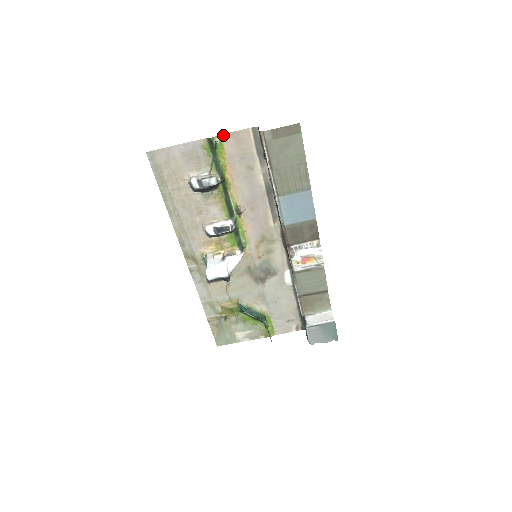
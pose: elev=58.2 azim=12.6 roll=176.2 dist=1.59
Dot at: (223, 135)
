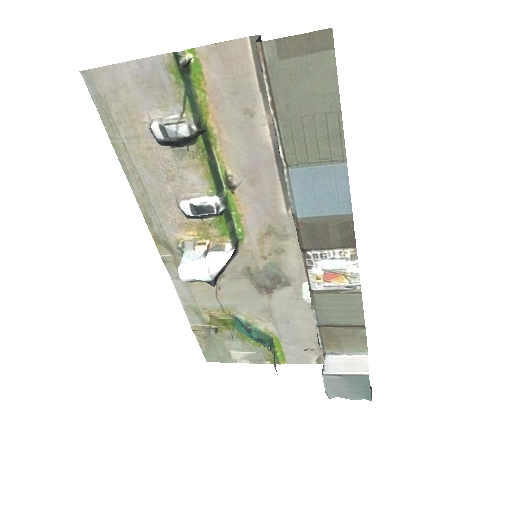
Dot at: (200, 48)
